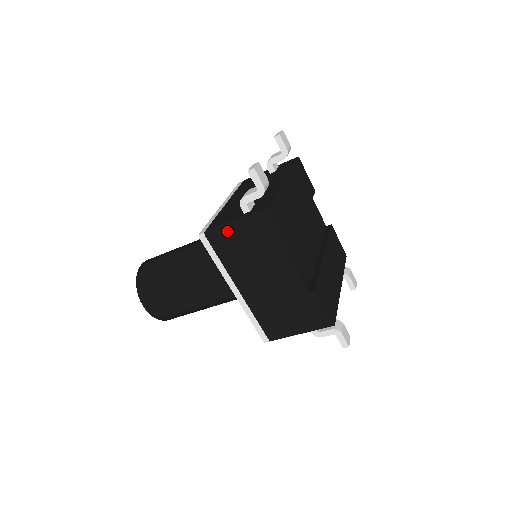
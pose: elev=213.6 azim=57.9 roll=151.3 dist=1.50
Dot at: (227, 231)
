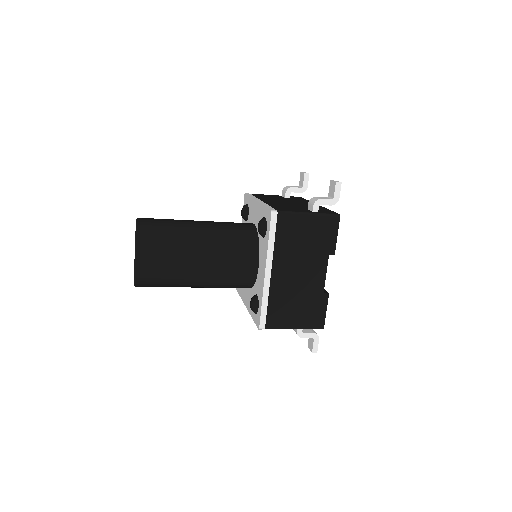
Dot at: (298, 218)
